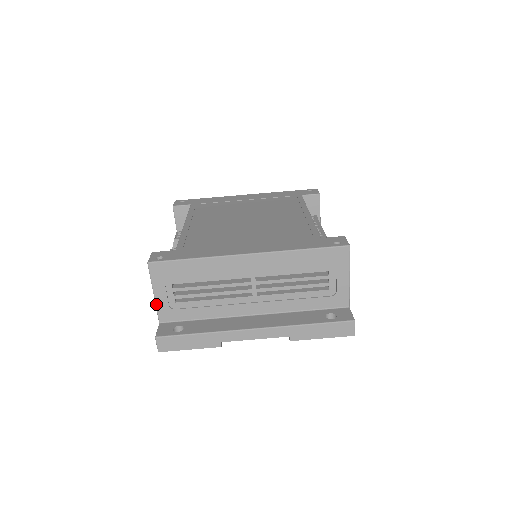
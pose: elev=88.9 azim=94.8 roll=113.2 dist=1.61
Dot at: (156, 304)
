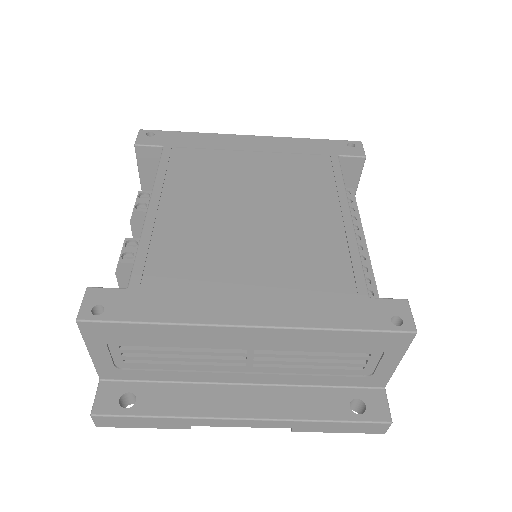
Dot at: (93, 363)
